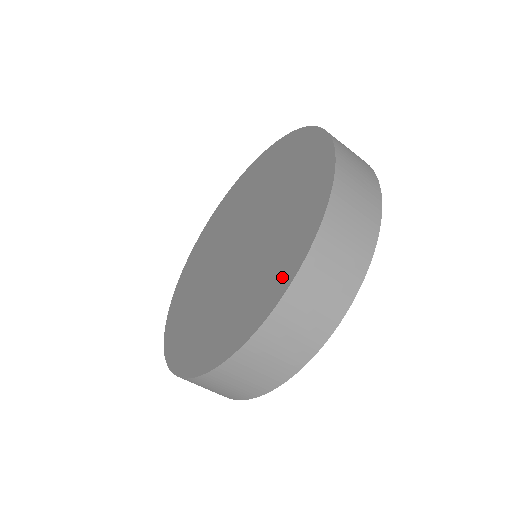
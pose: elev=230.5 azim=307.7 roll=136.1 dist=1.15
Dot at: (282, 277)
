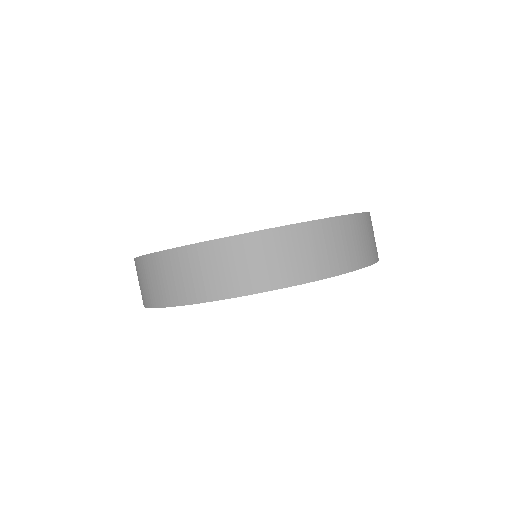
Dot at: occluded
